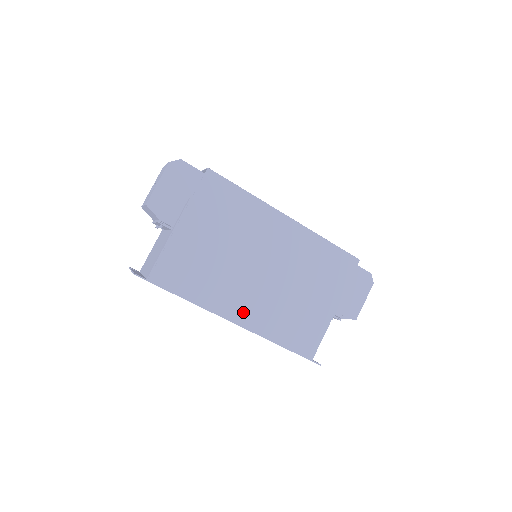
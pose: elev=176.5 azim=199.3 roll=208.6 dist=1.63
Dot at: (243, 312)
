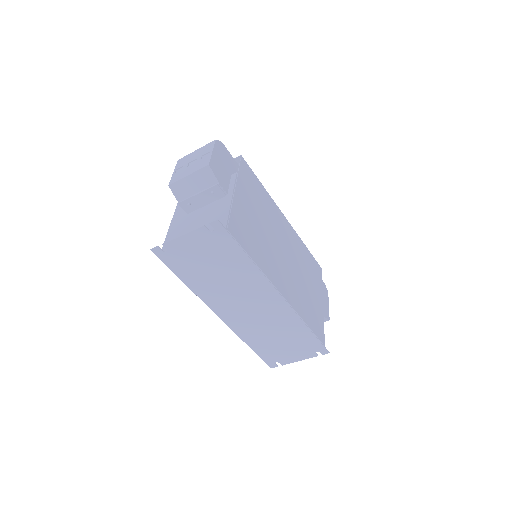
Dot at: (284, 286)
